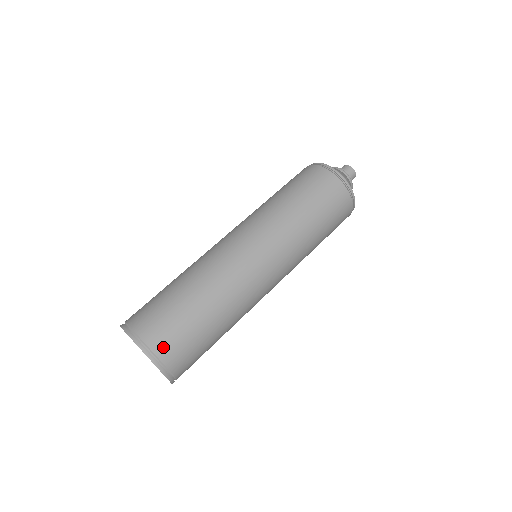
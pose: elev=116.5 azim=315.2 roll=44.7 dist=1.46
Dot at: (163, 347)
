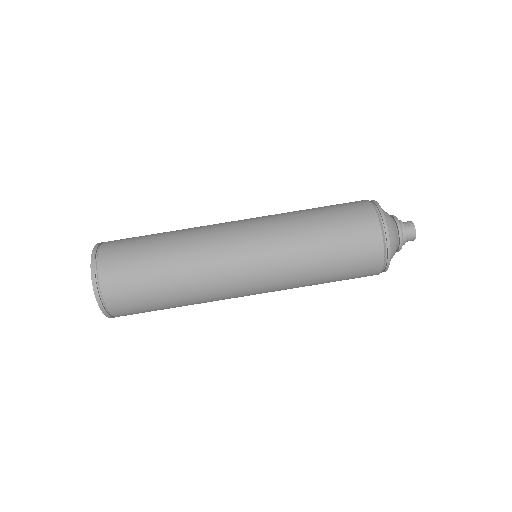
Dot at: (113, 297)
